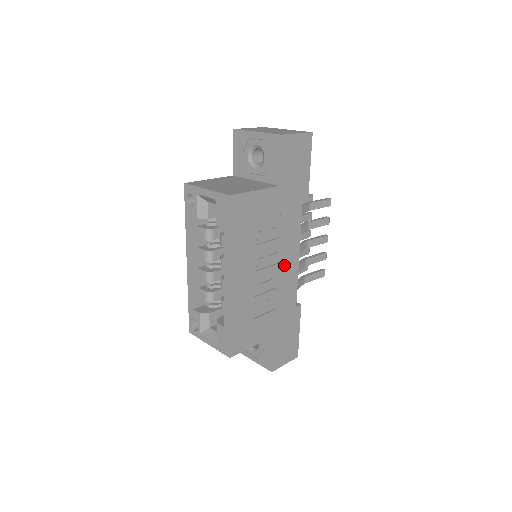
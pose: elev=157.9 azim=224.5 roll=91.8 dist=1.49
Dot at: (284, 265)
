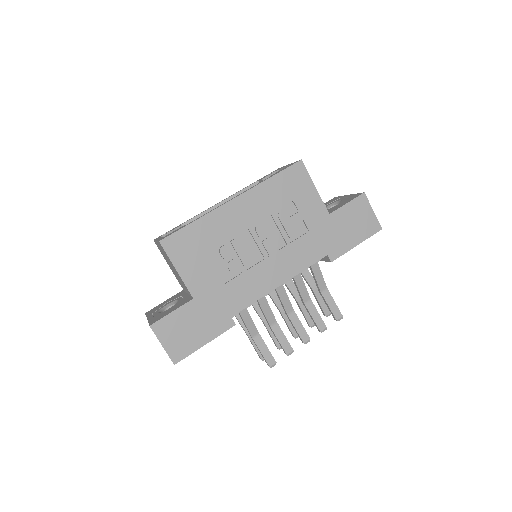
Dot at: (268, 267)
